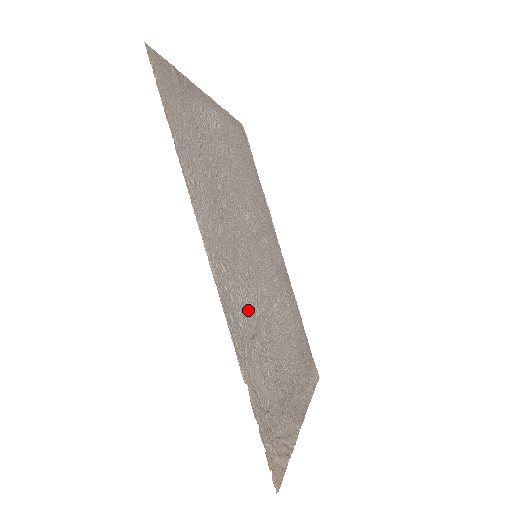
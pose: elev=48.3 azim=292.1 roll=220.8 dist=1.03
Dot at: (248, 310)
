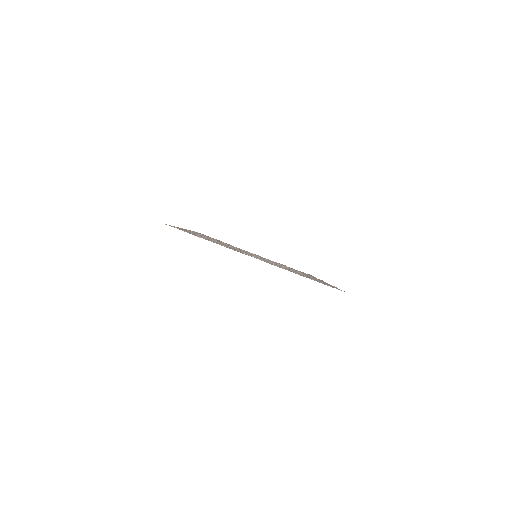
Dot at: (213, 240)
